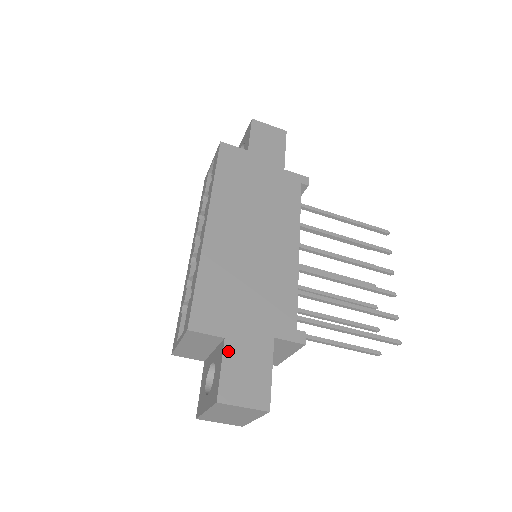
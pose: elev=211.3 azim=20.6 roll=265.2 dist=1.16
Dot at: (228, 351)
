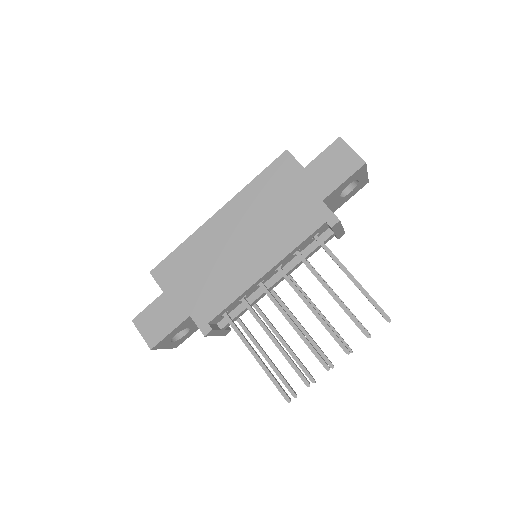
Dot at: (159, 301)
